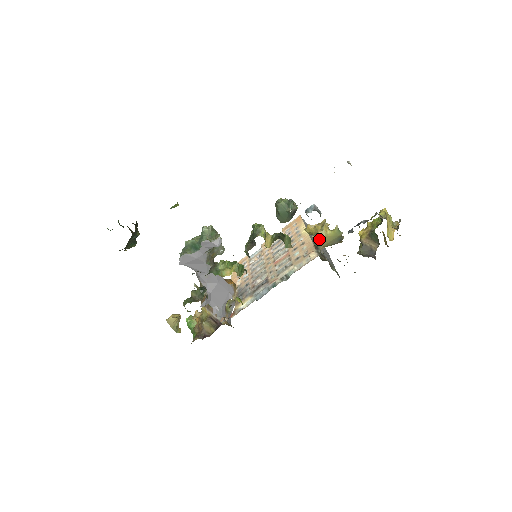
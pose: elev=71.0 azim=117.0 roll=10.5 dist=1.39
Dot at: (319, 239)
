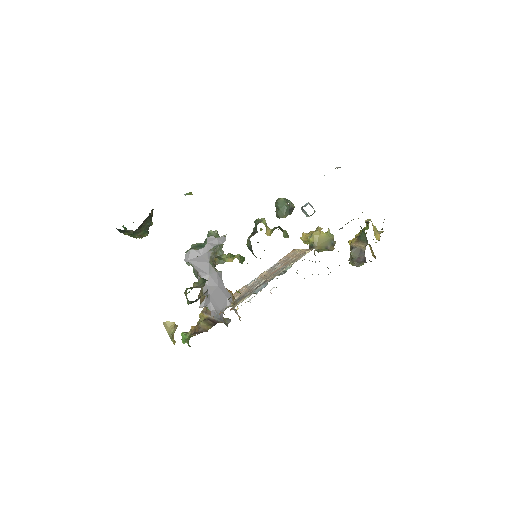
Dot at: (314, 239)
